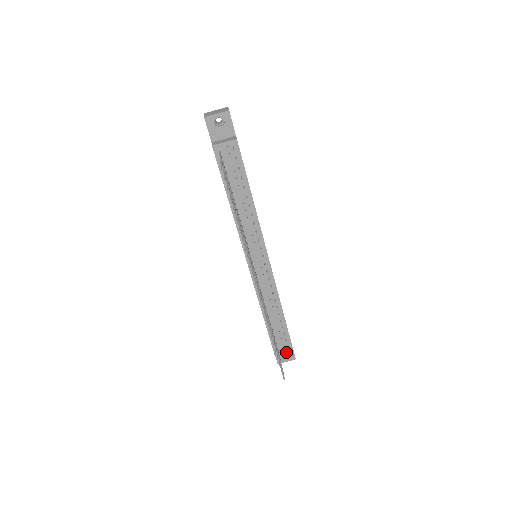
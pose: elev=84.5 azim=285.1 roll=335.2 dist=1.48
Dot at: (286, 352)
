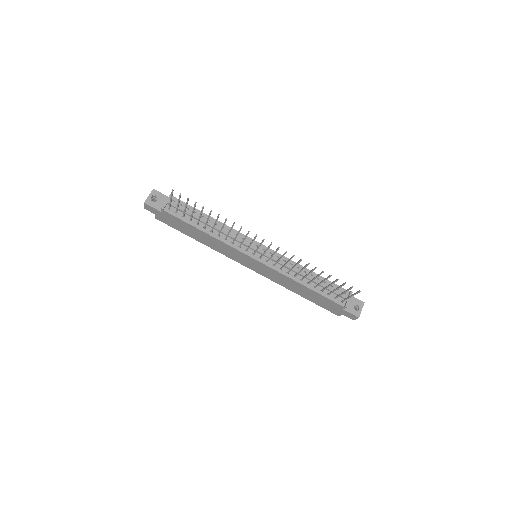
Dot at: occluded
